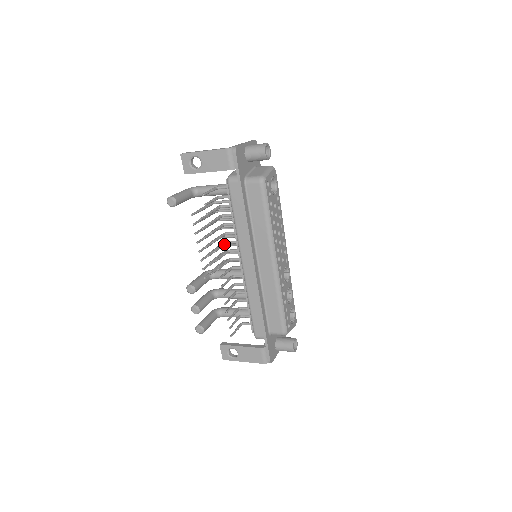
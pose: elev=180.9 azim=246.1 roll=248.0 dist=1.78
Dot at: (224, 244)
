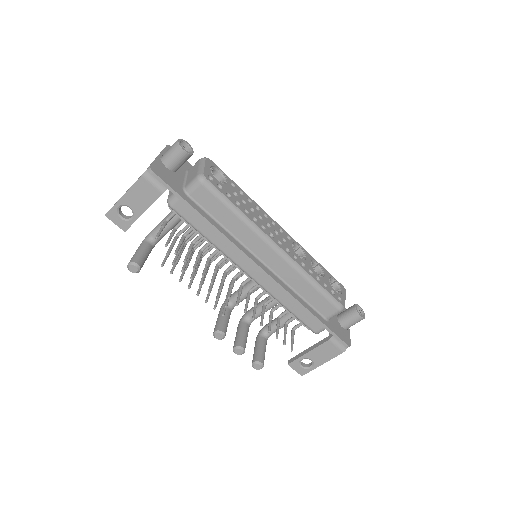
Dot at: (216, 269)
